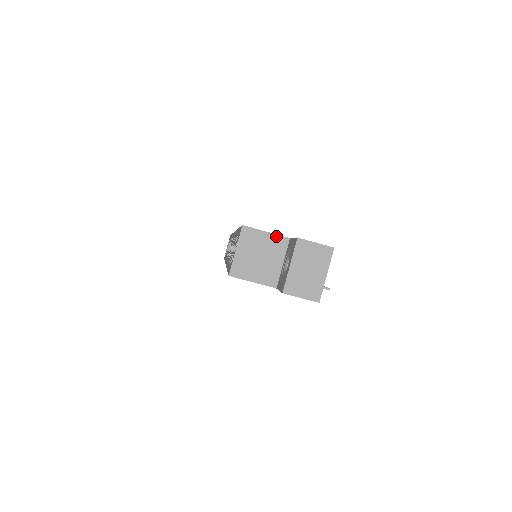
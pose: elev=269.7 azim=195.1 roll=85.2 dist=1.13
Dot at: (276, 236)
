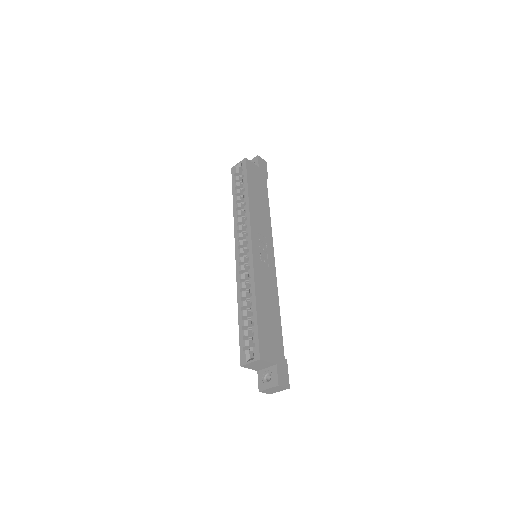
Dot at: (271, 363)
